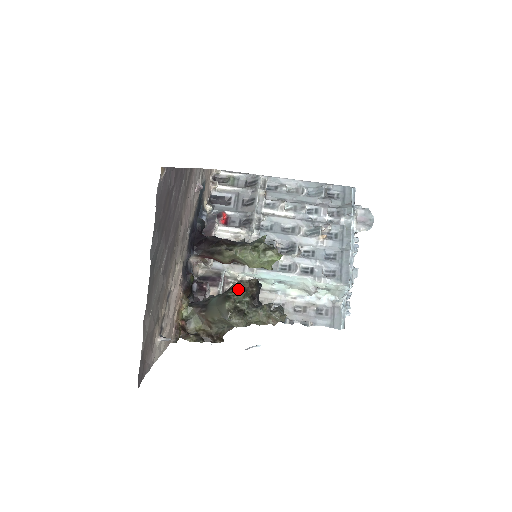
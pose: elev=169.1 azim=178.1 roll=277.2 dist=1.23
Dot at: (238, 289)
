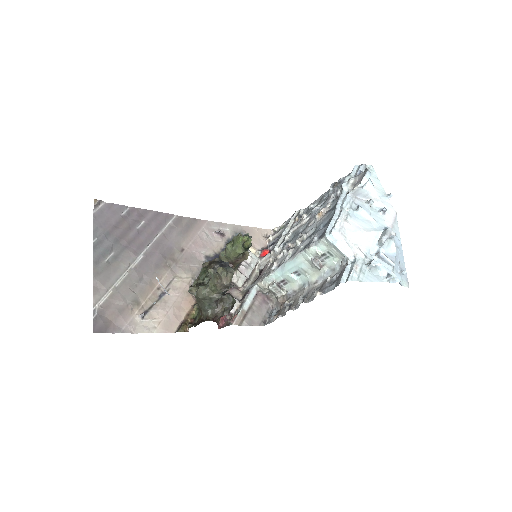
Dot at: (201, 270)
